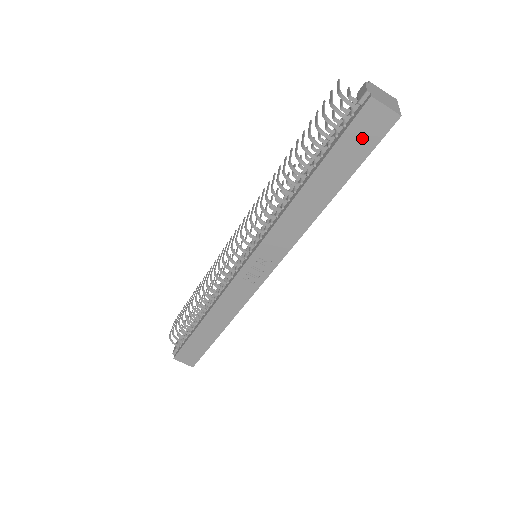
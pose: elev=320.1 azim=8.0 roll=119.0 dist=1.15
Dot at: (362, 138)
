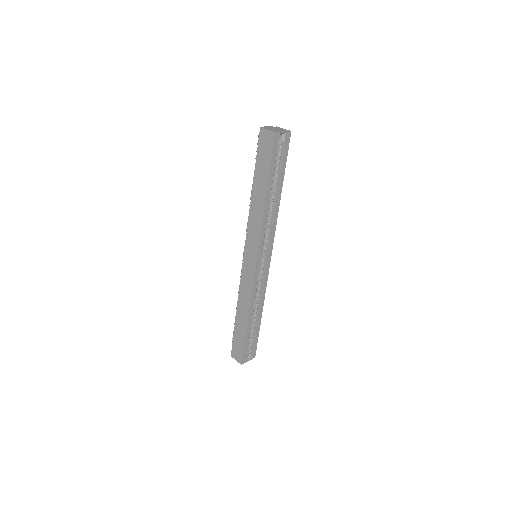
Dot at: (265, 152)
